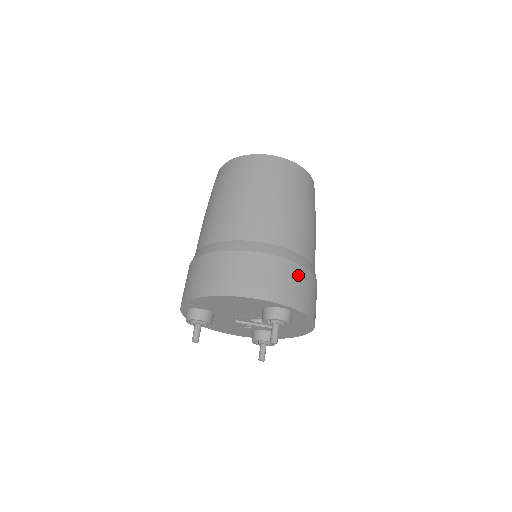
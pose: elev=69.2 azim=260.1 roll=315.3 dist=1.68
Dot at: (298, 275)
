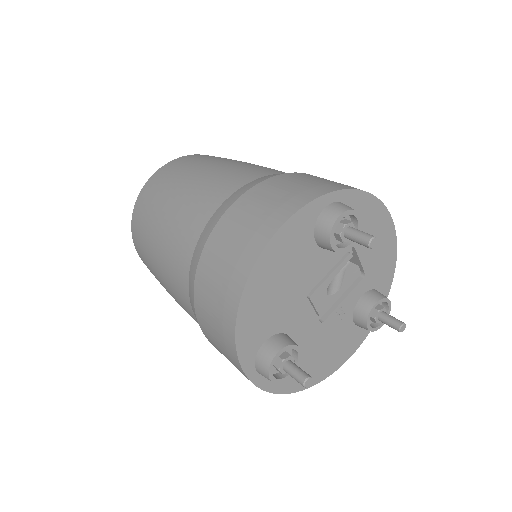
Dot at: (299, 177)
